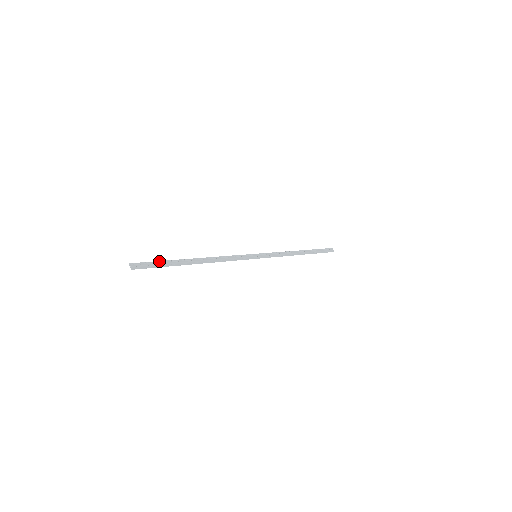
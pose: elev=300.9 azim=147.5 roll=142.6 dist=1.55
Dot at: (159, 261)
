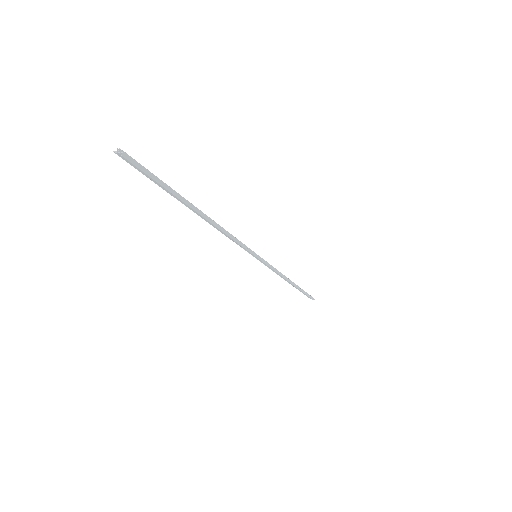
Dot at: occluded
